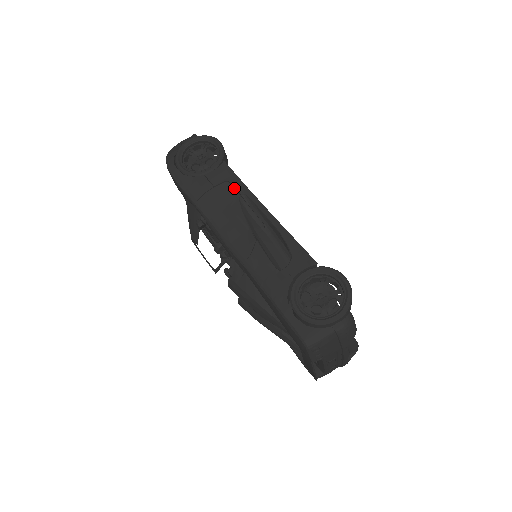
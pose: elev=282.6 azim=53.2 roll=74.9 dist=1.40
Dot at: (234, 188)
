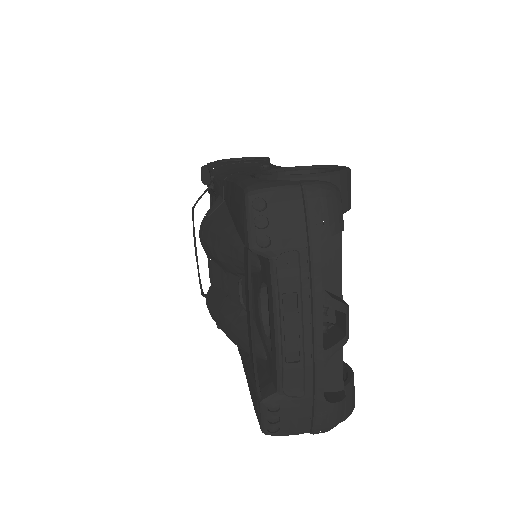
Dot at: (260, 164)
